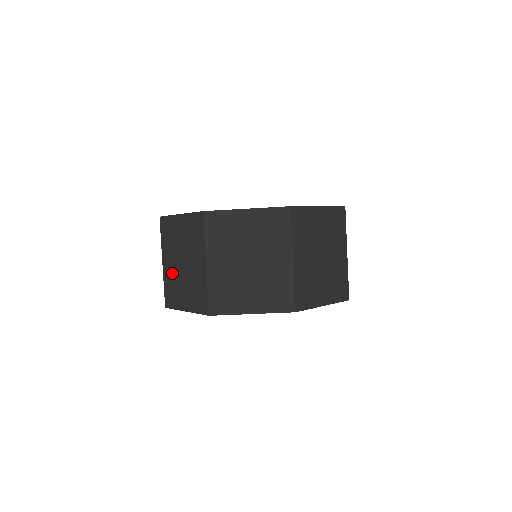
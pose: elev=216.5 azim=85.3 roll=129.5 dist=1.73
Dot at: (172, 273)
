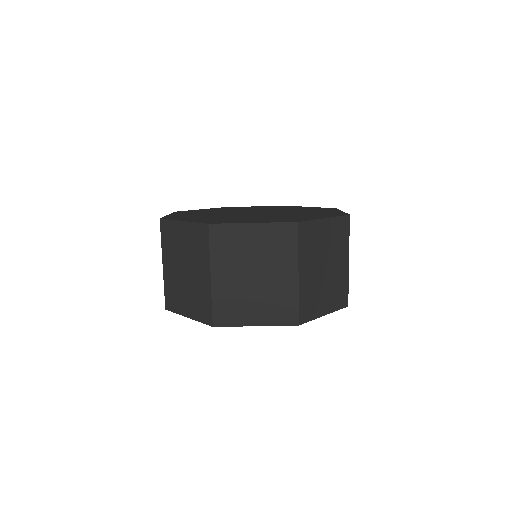
Dot at: (173, 278)
